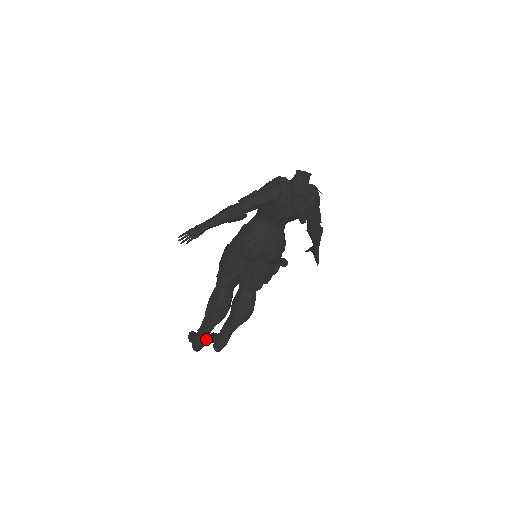
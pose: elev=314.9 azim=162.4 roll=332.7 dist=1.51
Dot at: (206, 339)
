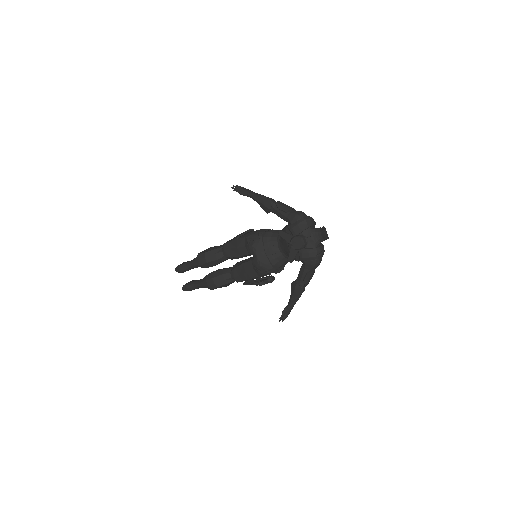
Dot at: (185, 268)
